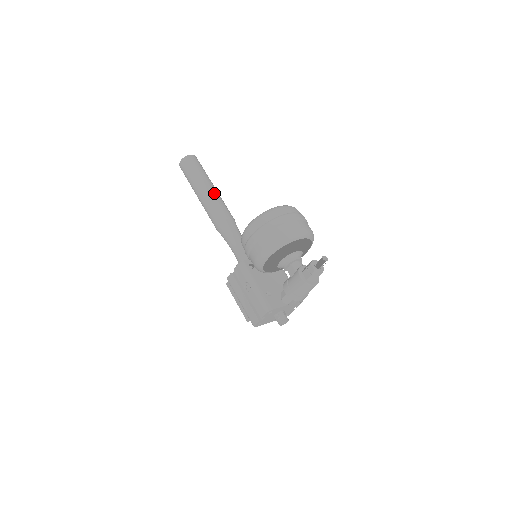
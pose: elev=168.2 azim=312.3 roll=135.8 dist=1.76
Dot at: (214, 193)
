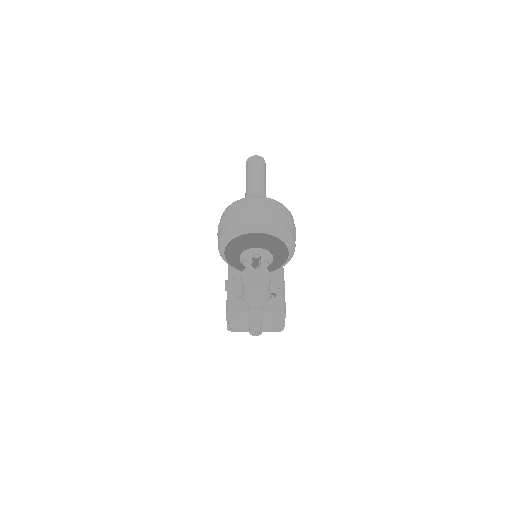
Dot at: (255, 191)
